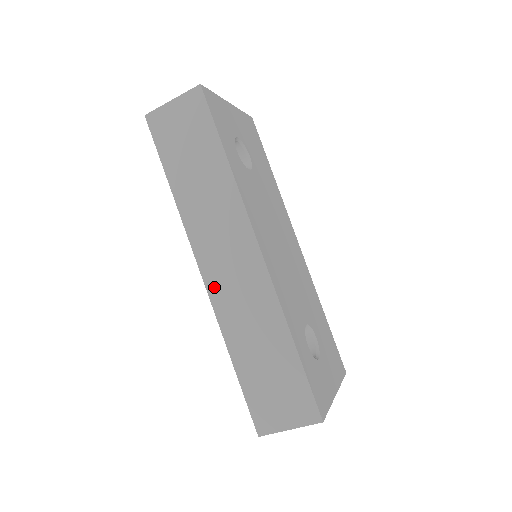
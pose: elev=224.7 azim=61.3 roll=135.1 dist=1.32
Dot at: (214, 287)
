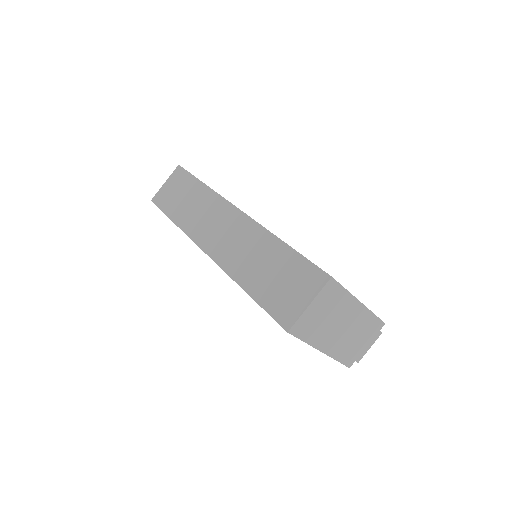
Dot at: (216, 253)
